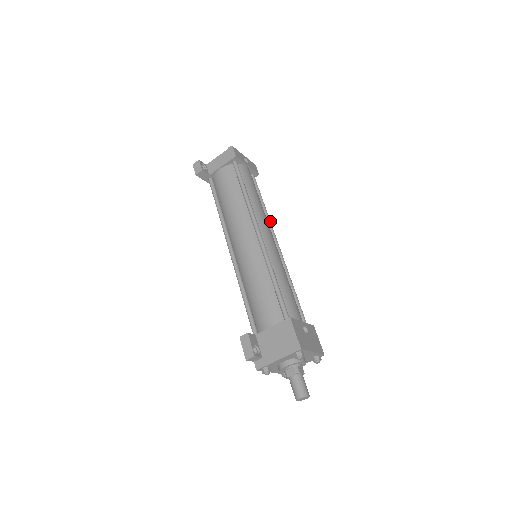
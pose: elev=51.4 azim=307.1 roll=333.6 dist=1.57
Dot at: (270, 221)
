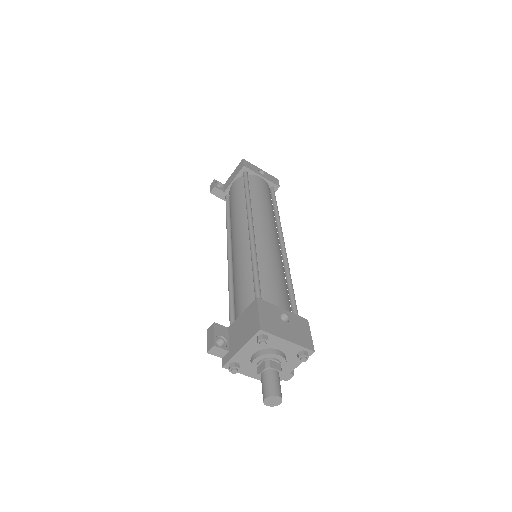
Dot at: (280, 223)
